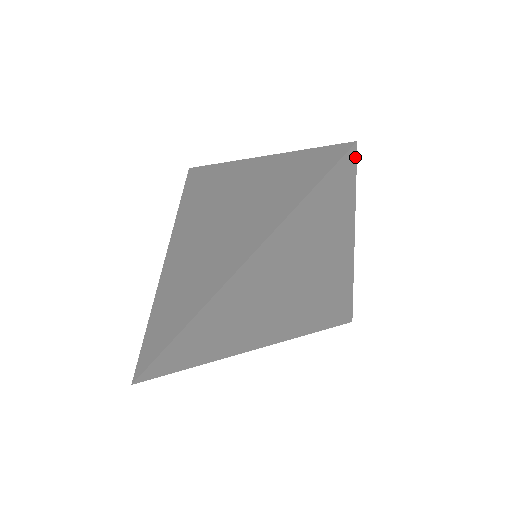
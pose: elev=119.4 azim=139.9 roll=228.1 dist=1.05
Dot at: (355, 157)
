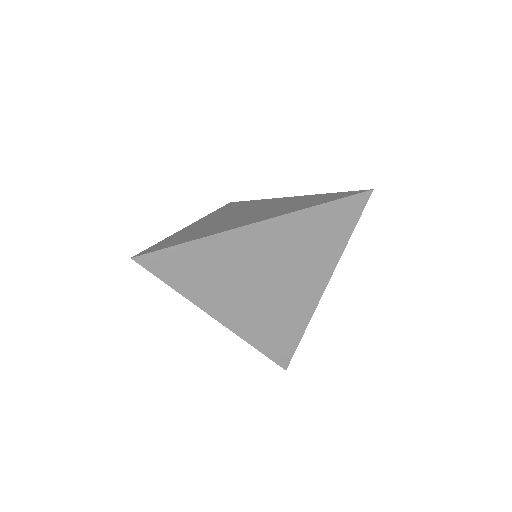
Dot at: (367, 200)
